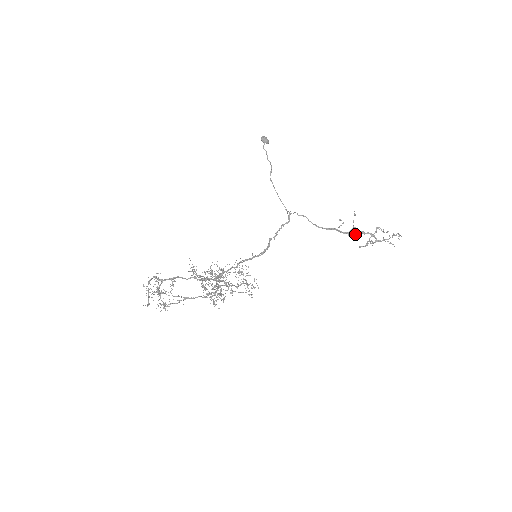
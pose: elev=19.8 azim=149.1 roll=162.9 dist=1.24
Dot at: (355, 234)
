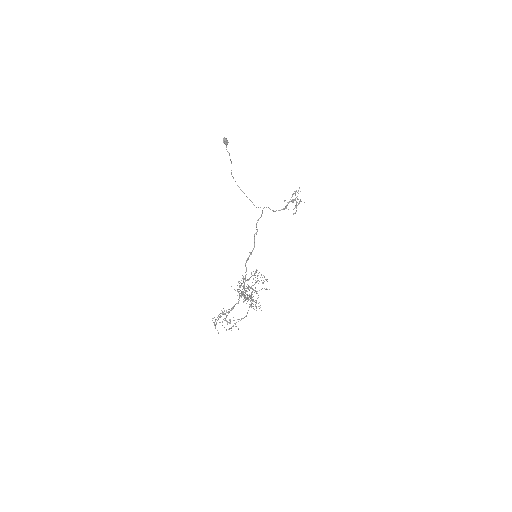
Dot at: occluded
